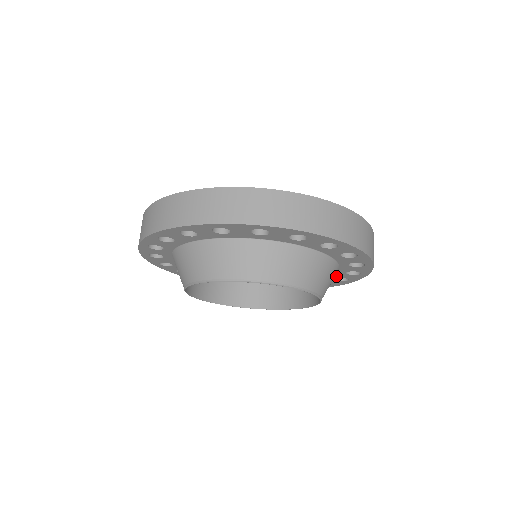
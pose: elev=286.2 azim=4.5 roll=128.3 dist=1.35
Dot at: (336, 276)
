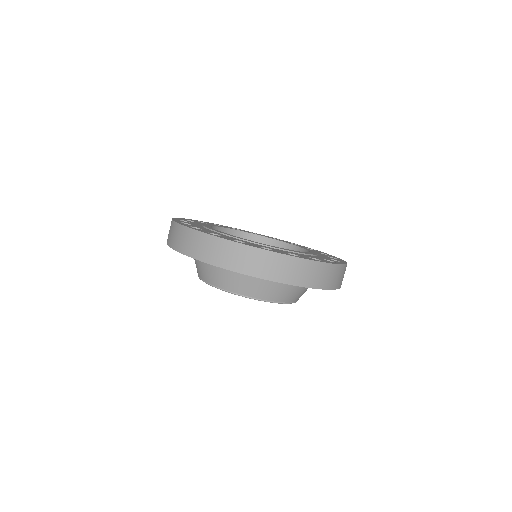
Dot at: occluded
